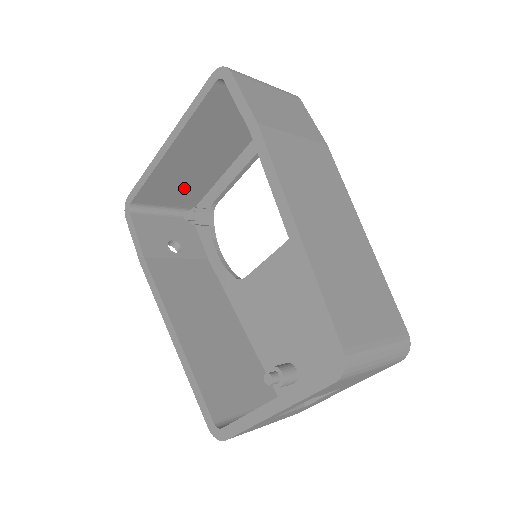
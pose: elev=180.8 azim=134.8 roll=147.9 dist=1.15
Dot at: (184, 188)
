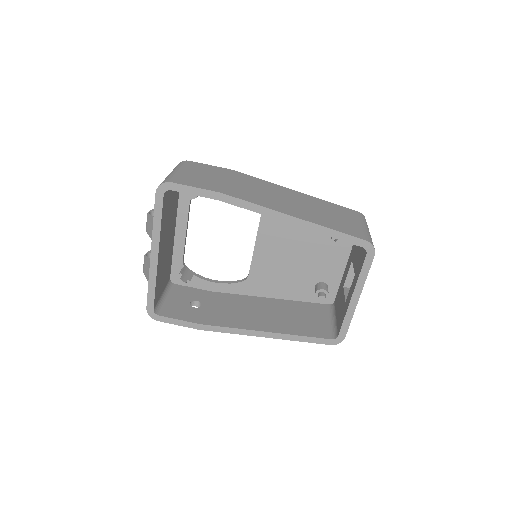
Dot at: (165, 271)
